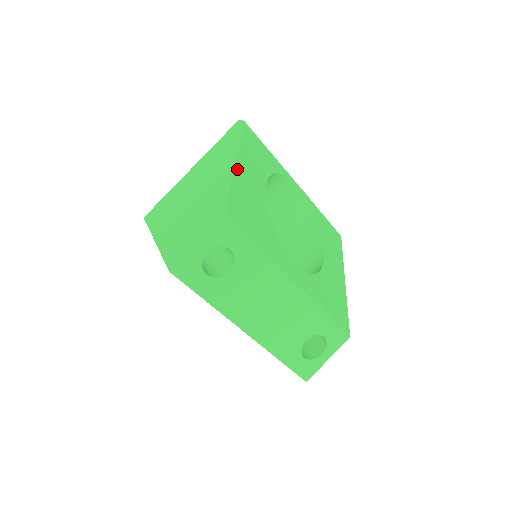
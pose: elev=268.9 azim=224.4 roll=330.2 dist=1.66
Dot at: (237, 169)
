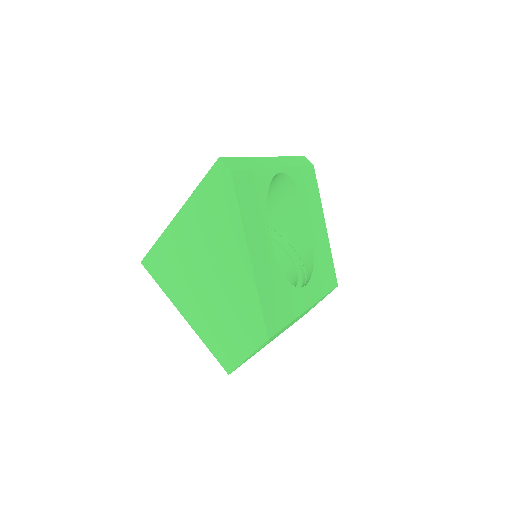
Dot at: (254, 266)
